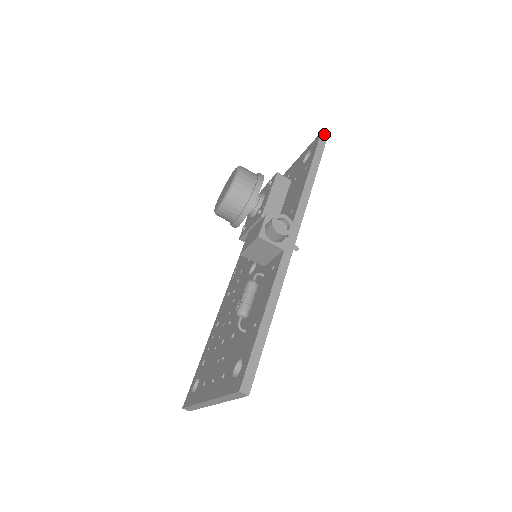
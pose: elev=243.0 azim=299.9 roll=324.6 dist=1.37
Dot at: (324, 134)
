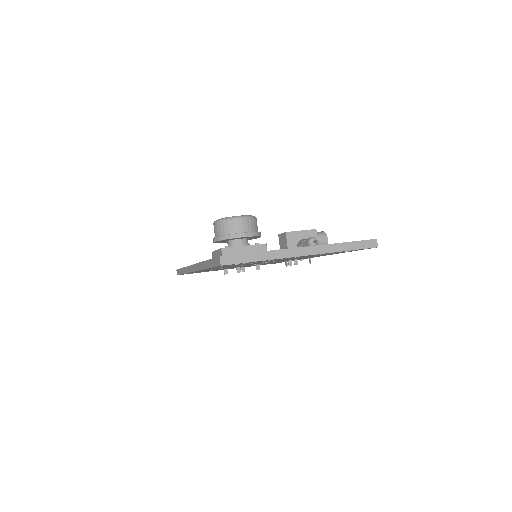
Dot at: occluded
